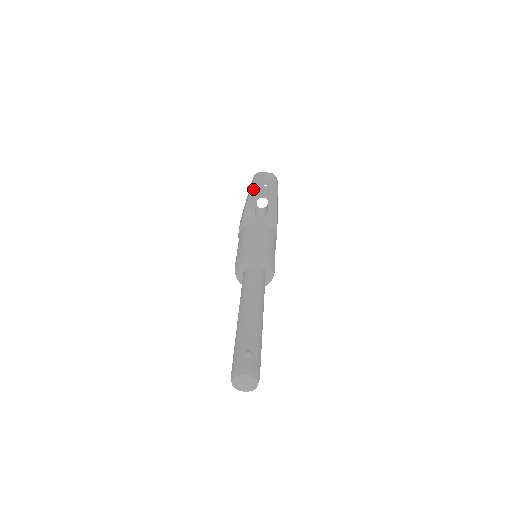
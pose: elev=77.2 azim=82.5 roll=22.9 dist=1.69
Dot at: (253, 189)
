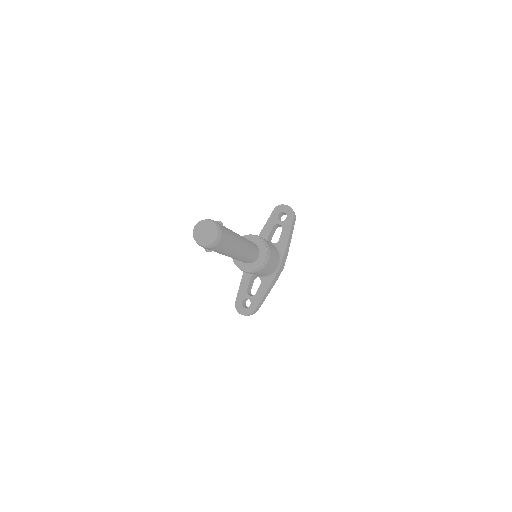
Dot at: (273, 214)
